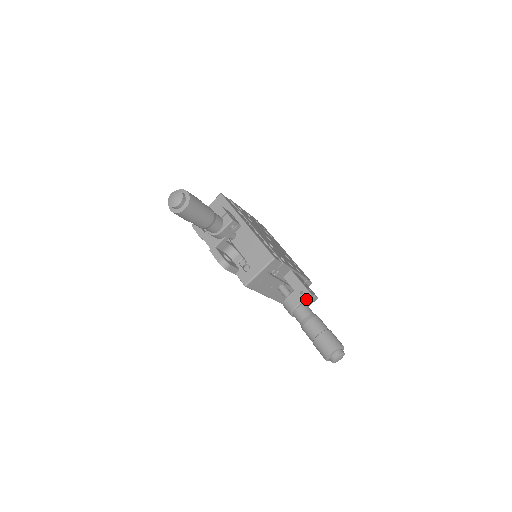
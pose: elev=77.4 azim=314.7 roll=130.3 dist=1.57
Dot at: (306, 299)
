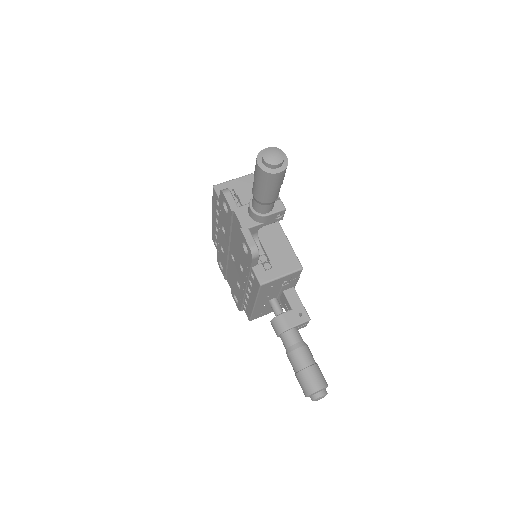
Dot at: (303, 323)
